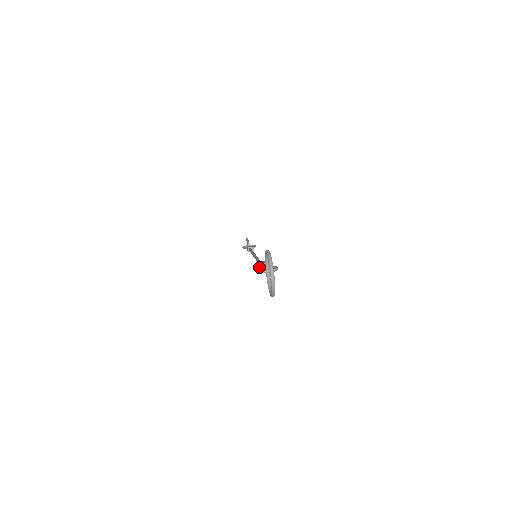
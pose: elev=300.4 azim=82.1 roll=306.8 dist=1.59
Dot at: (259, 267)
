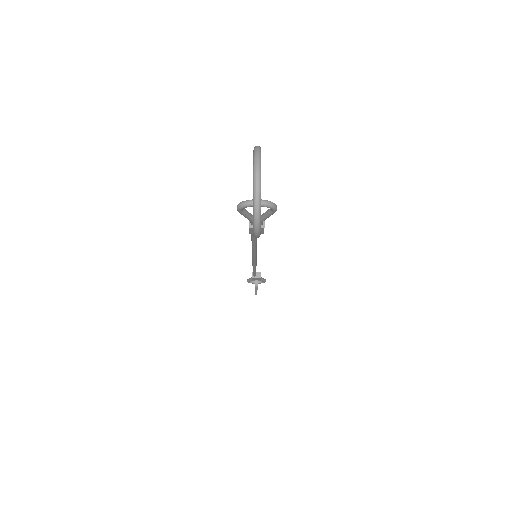
Dot at: (245, 209)
